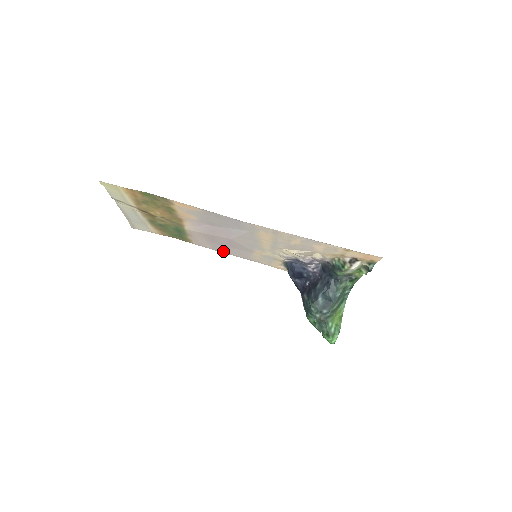
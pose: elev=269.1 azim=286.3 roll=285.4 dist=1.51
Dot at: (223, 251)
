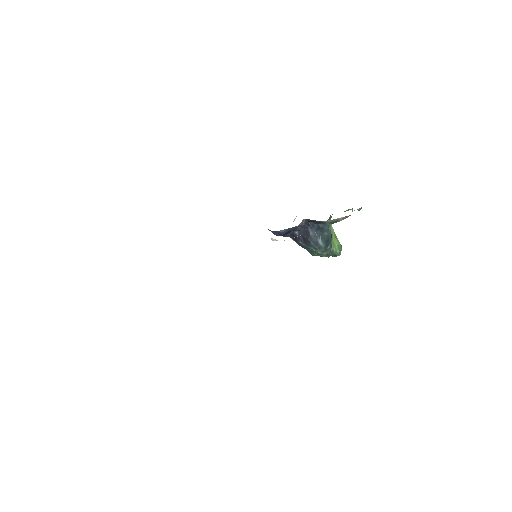
Dot at: occluded
